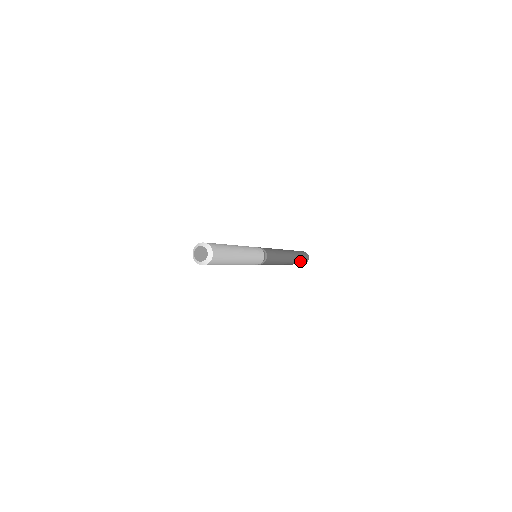
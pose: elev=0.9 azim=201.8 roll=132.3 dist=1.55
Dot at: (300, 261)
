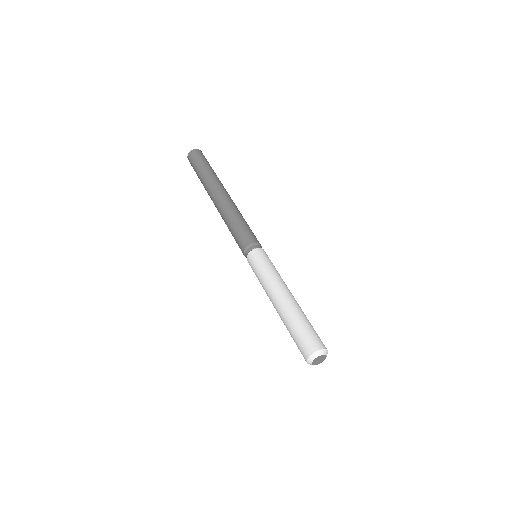
Dot at: occluded
